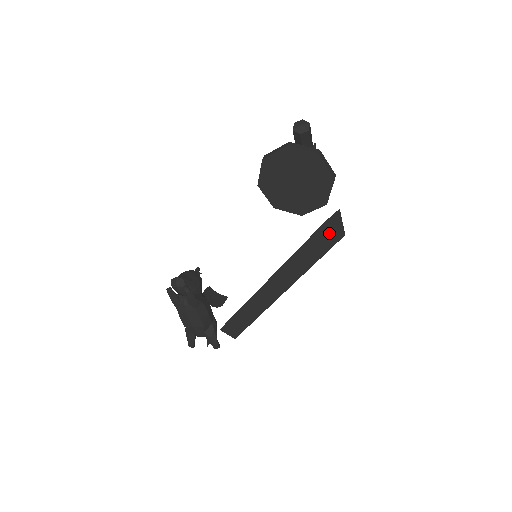
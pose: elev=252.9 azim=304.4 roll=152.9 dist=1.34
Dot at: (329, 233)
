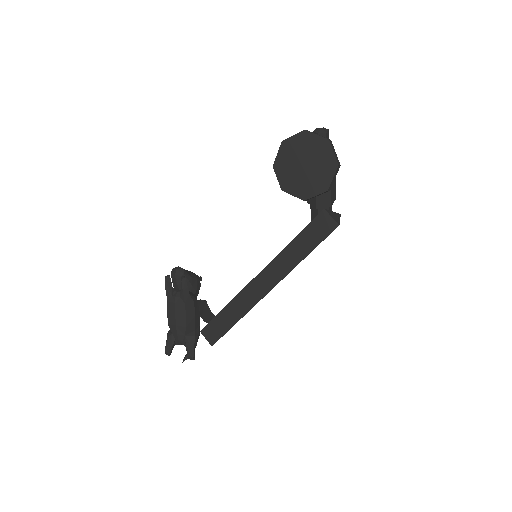
Dot at: (325, 222)
